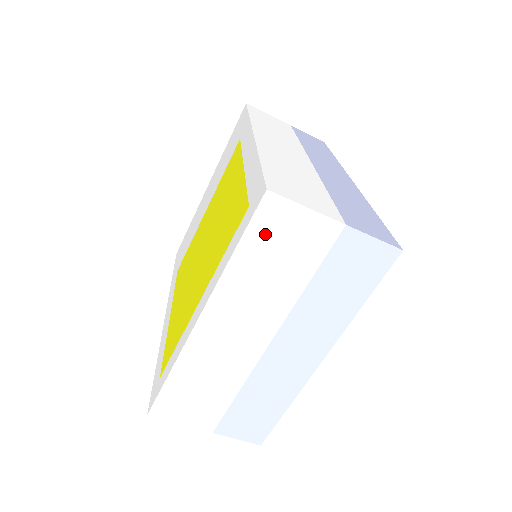
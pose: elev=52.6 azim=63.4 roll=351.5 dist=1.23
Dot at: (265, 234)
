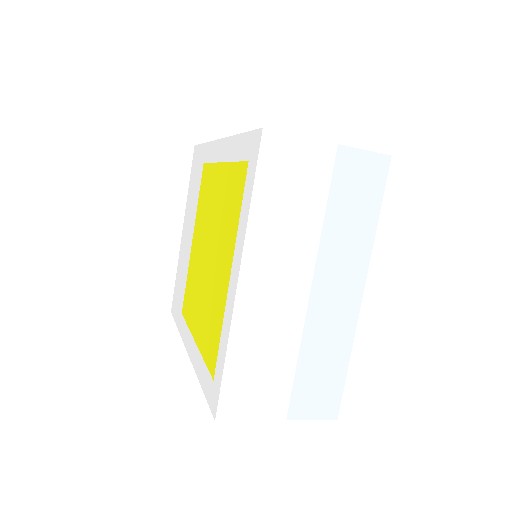
Dot at: (274, 172)
